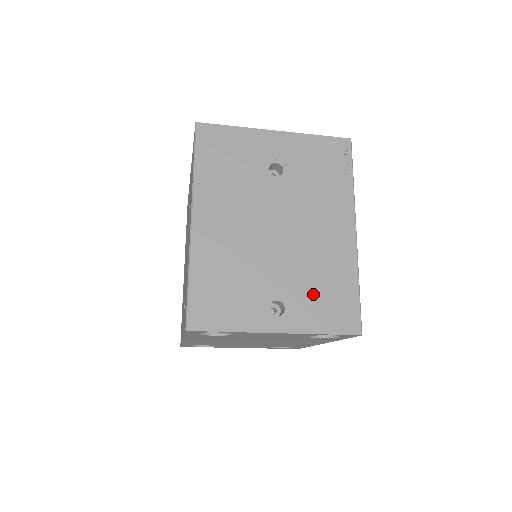
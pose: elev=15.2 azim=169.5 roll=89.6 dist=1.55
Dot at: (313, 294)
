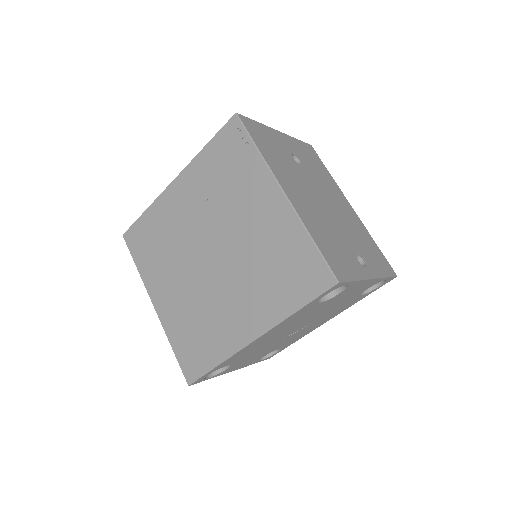
Dot at: (366, 250)
